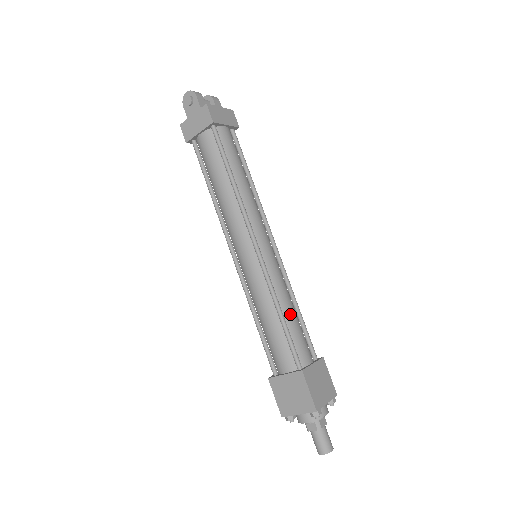
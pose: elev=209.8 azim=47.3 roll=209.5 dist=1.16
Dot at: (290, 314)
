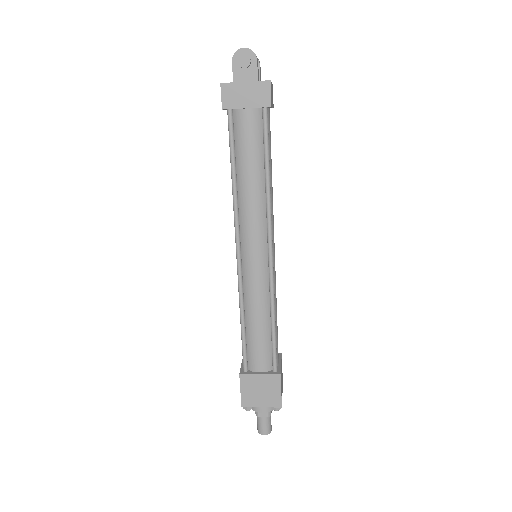
Dot at: (276, 320)
